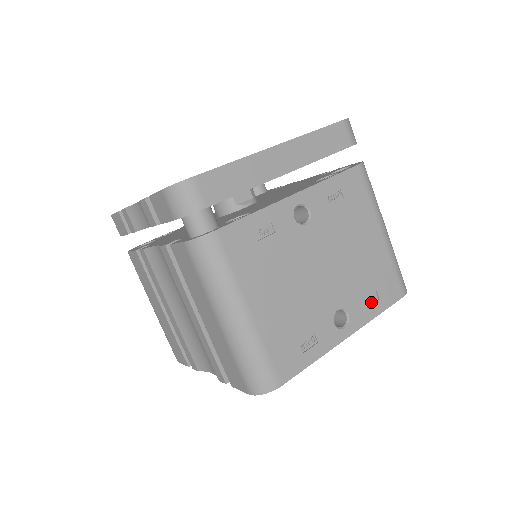
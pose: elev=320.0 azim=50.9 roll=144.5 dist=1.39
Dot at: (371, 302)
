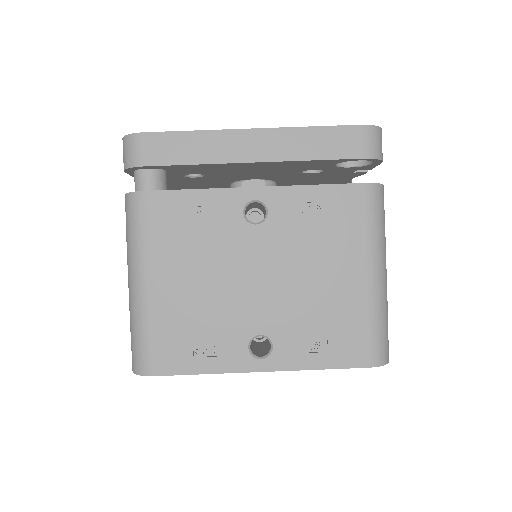
Dot at: (314, 349)
